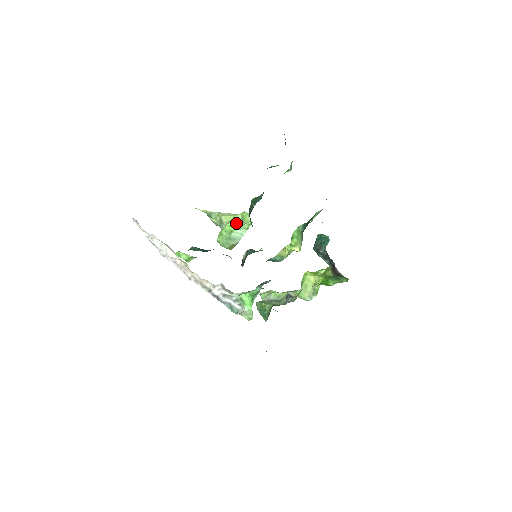
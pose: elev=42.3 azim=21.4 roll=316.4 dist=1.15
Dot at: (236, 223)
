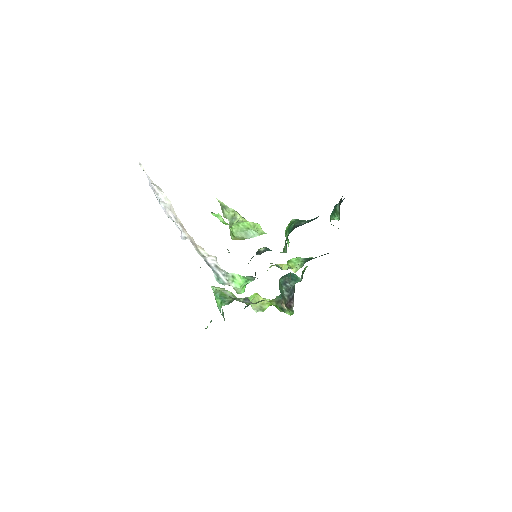
Dot at: occluded
